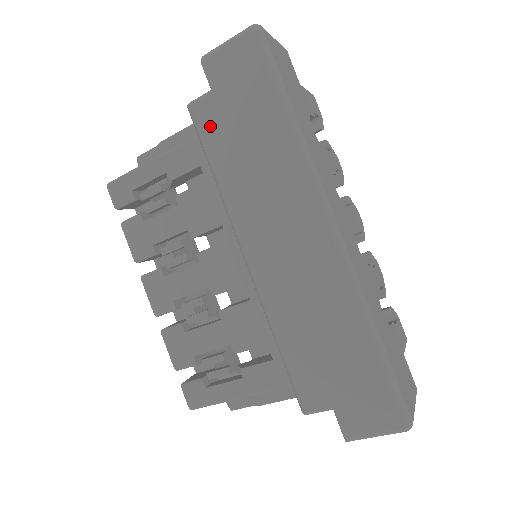
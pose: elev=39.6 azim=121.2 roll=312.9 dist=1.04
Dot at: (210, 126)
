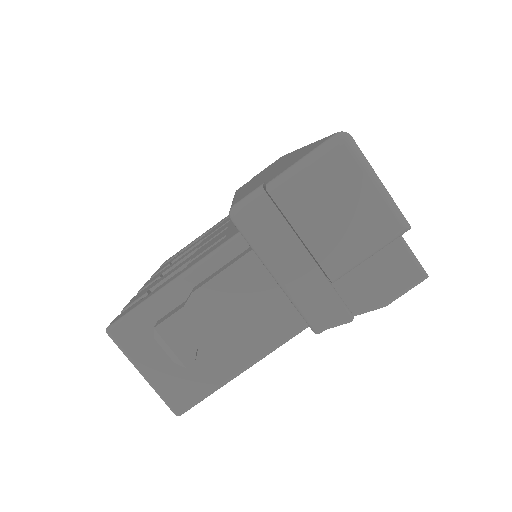
Dot at: occluded
